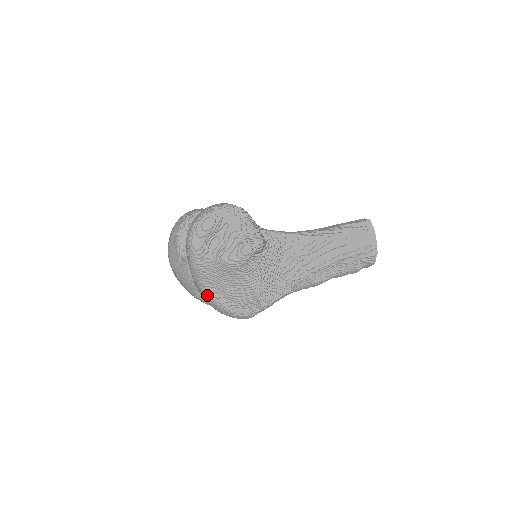
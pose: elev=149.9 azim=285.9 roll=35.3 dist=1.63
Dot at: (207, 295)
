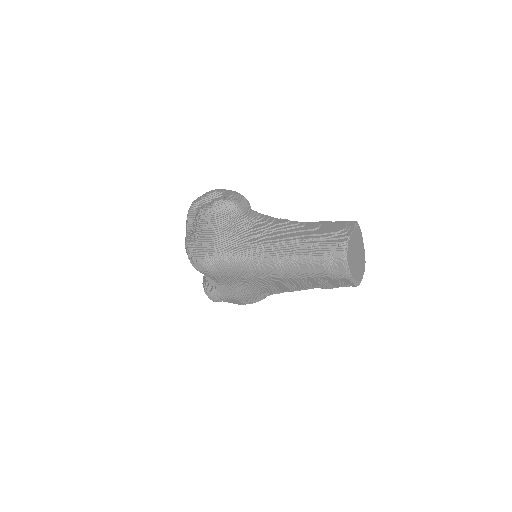
Dot at: occluded
